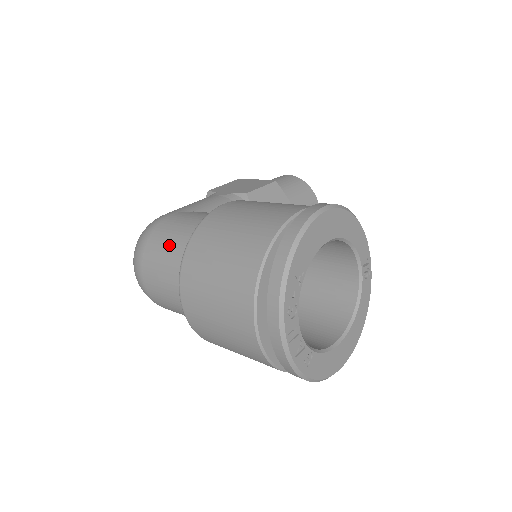
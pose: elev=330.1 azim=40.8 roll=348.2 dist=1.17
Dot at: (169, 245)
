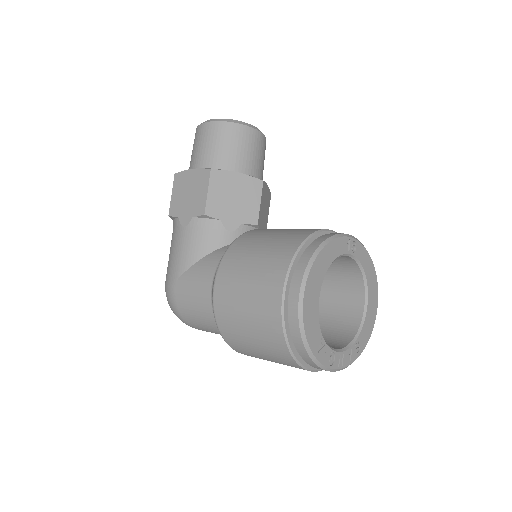
Dot at: (202, 320)
